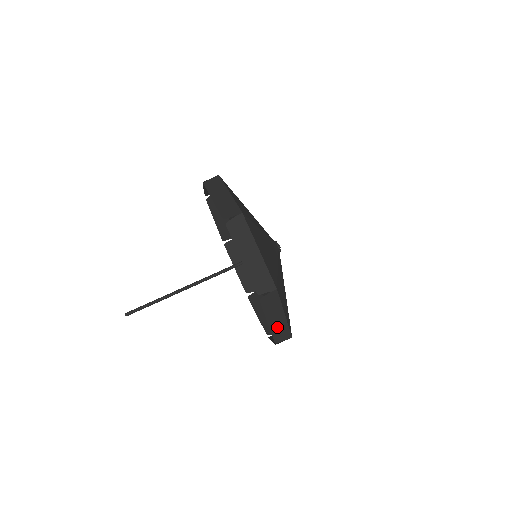
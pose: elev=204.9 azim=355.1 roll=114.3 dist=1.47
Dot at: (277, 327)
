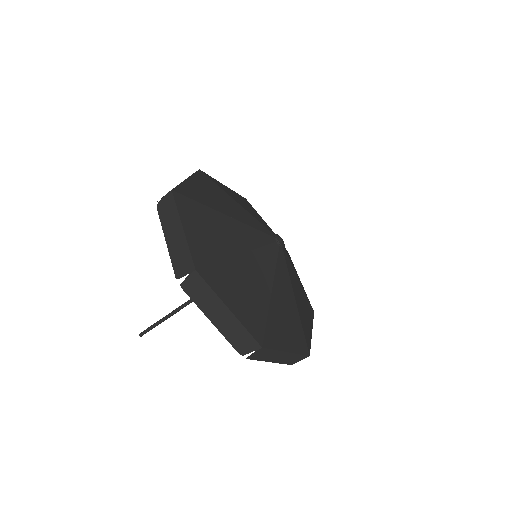
Dot at: (229, 329)
